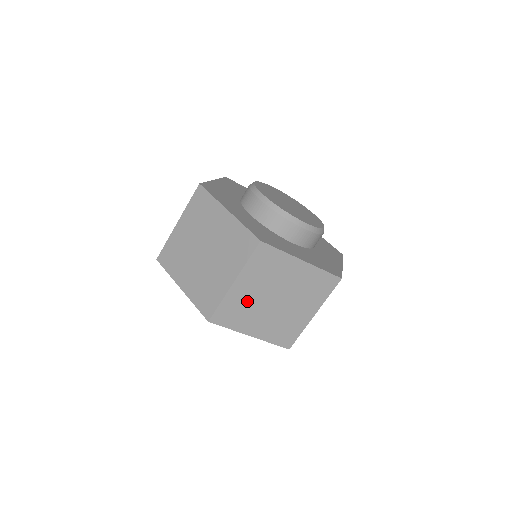
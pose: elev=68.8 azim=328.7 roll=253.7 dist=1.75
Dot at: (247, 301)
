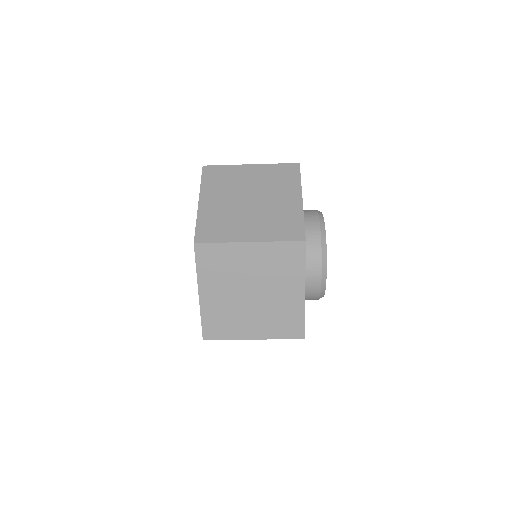
Dot at: occluded
